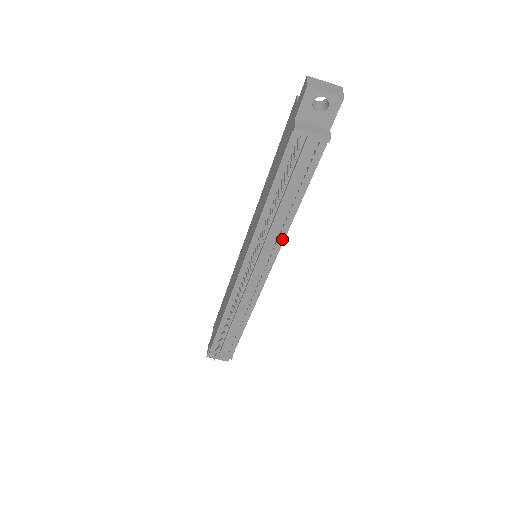
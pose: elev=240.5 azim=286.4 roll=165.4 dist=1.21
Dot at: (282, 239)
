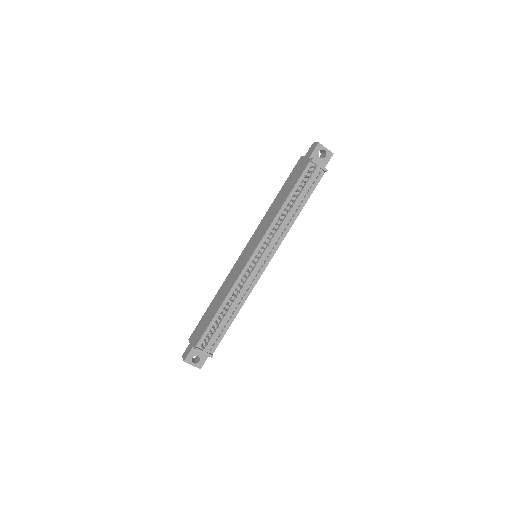
Dot at: (284, 235)
